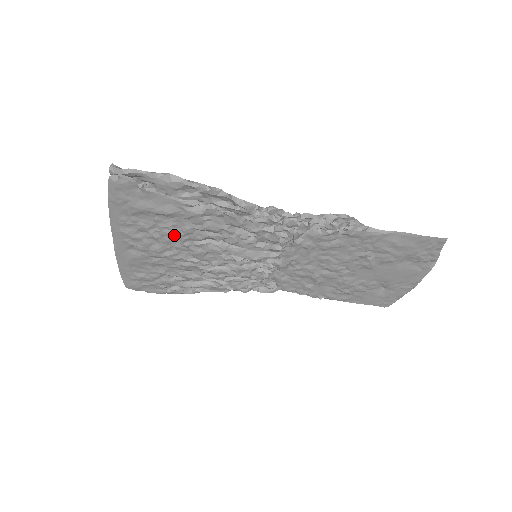
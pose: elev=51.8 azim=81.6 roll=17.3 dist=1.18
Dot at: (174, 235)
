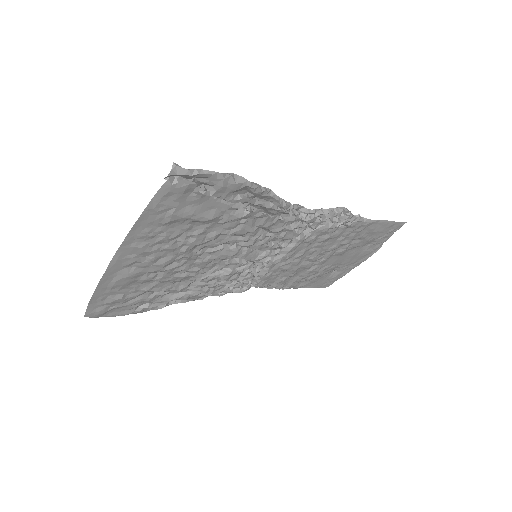
Dot at: (196, 244)
